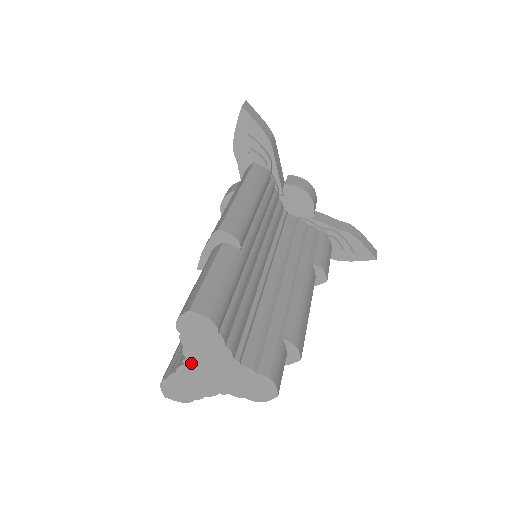
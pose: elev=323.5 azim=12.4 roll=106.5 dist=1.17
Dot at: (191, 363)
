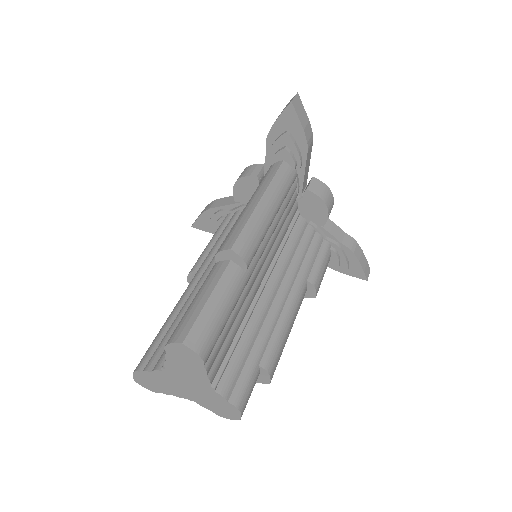
Dot at: (169, 373)
